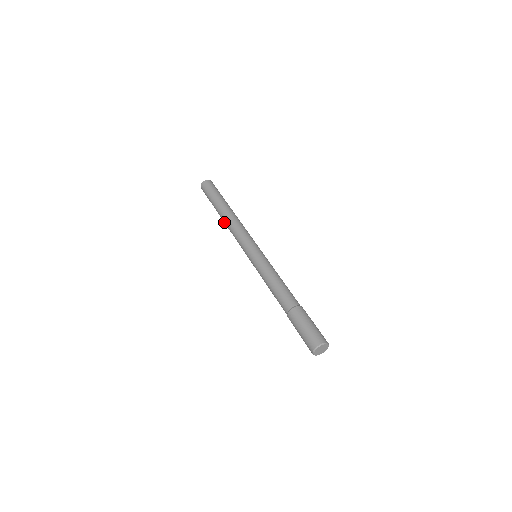
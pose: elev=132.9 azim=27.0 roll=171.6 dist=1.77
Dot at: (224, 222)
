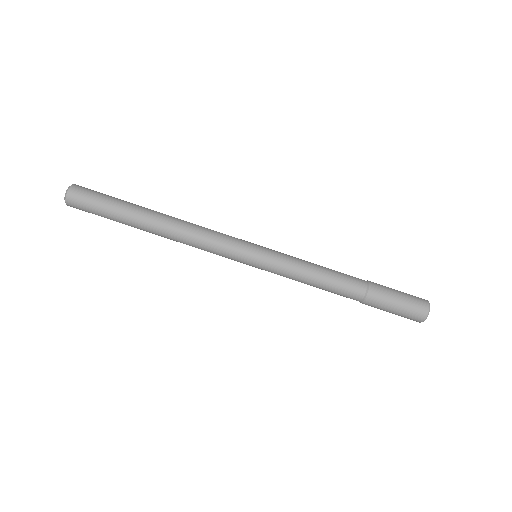
Dot at: occluded
